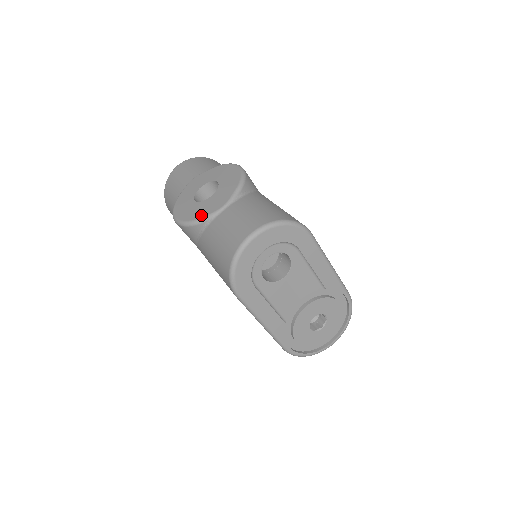
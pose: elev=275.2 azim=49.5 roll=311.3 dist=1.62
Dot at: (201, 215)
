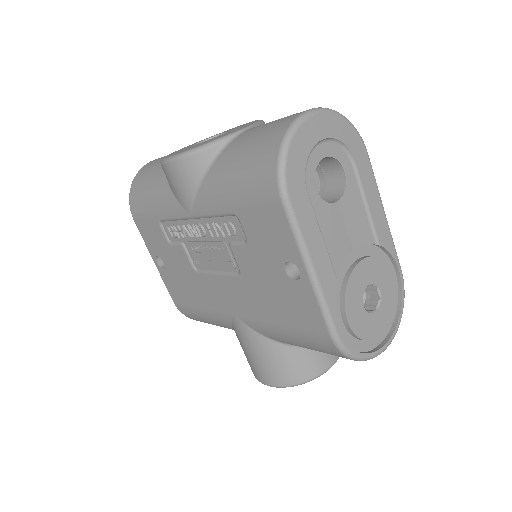
Dot at: (214, 139)
